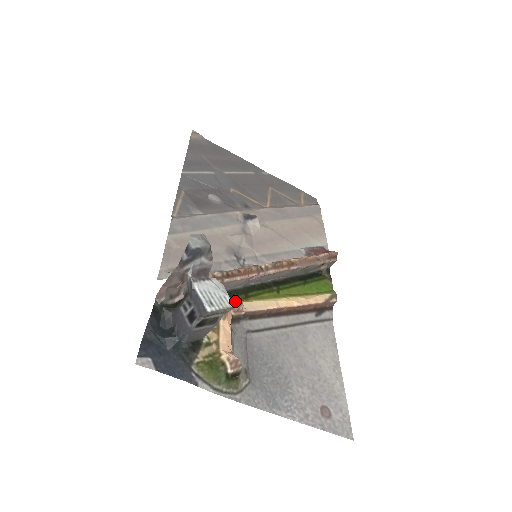
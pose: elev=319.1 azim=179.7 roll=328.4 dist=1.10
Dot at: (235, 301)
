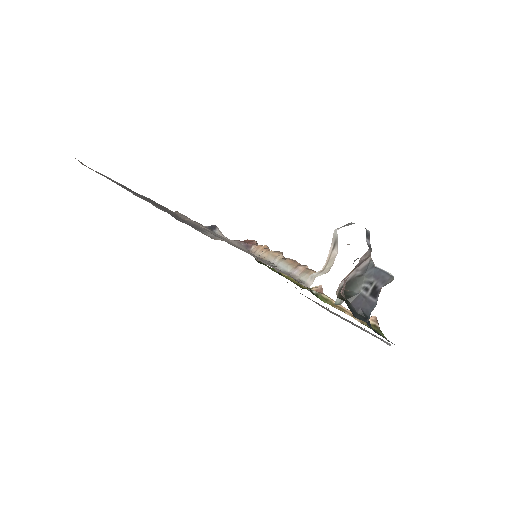
Dot at: (314, 287)
